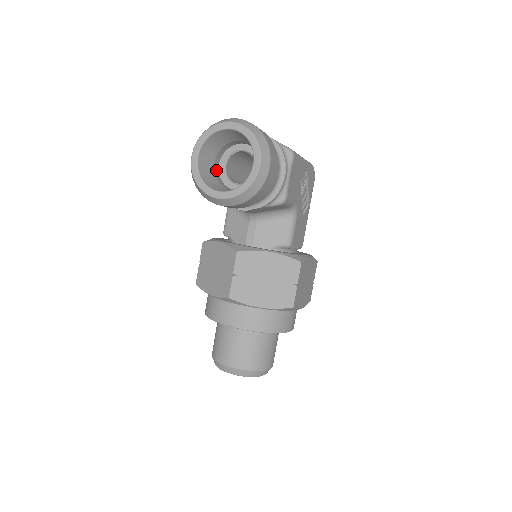
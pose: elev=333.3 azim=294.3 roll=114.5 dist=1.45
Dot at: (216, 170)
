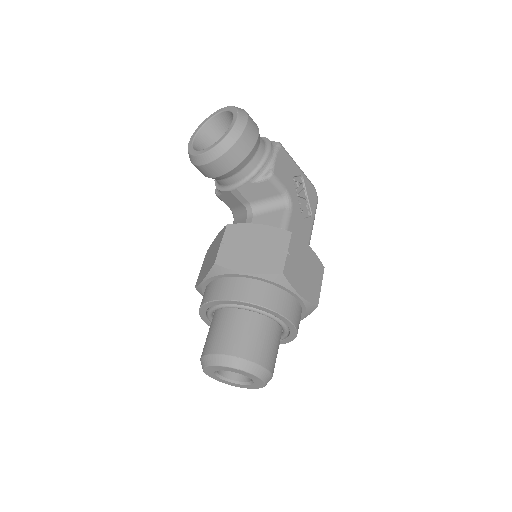
Dot at: occluded
